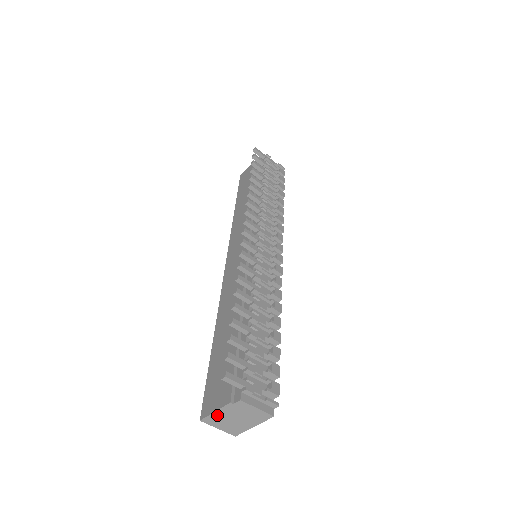
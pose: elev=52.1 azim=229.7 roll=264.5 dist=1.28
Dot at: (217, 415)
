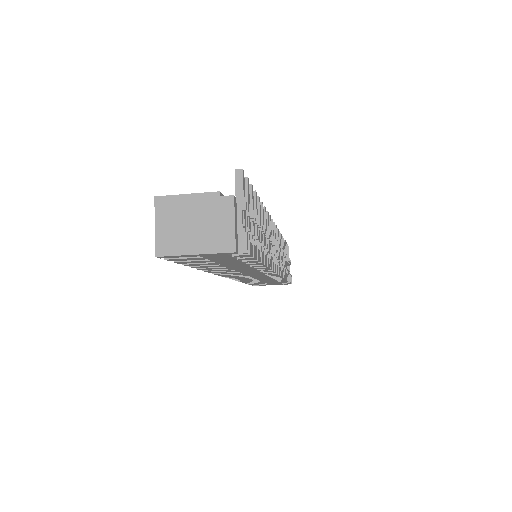
Dot at: (183, 202)
